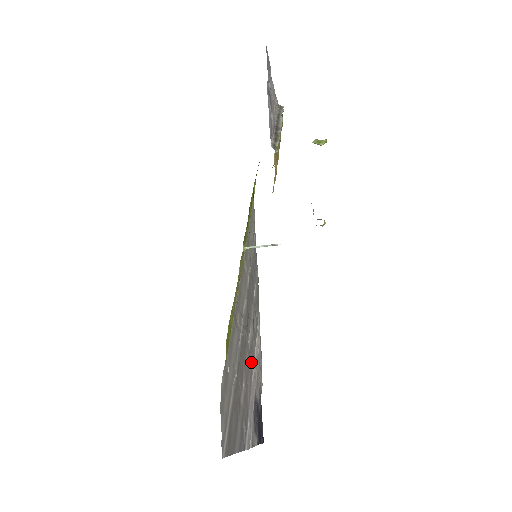
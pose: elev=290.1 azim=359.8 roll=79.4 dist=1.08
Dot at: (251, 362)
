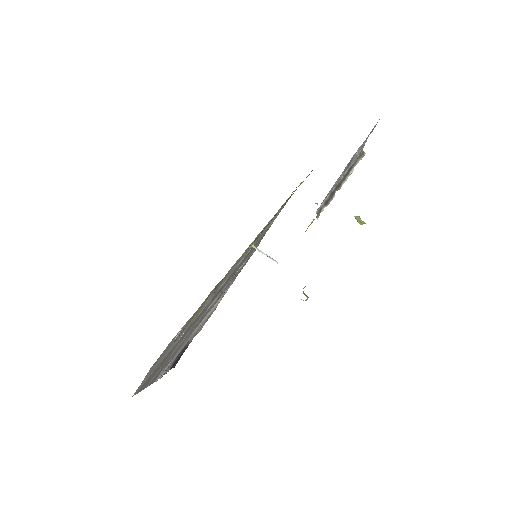
Dot at: (200, 321)
